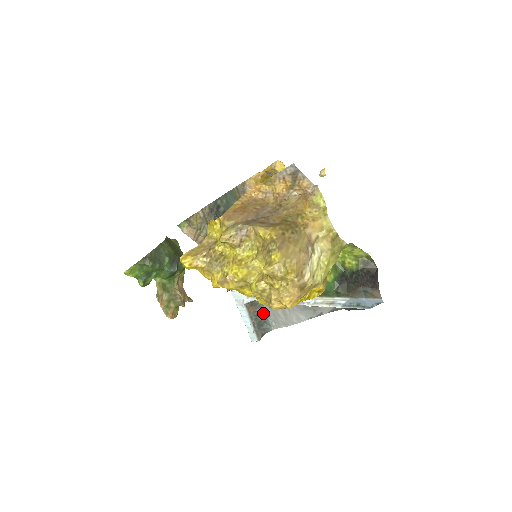
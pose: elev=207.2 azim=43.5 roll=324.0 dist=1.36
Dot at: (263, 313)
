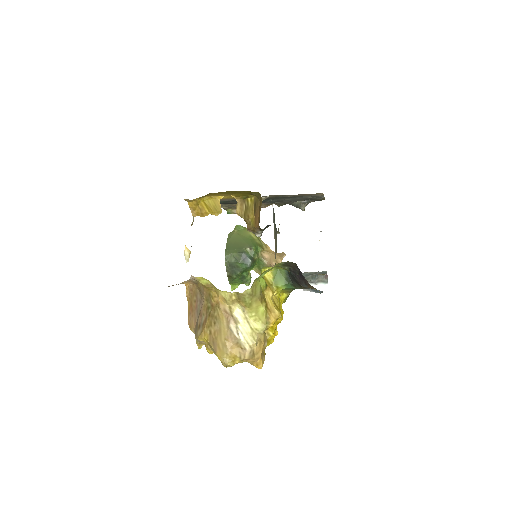
Dot at: (306, 274)
